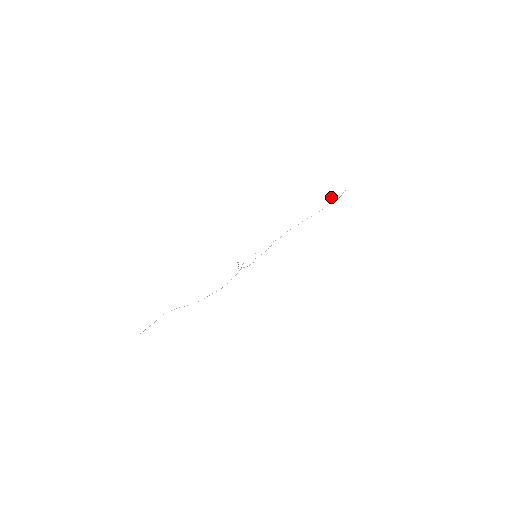
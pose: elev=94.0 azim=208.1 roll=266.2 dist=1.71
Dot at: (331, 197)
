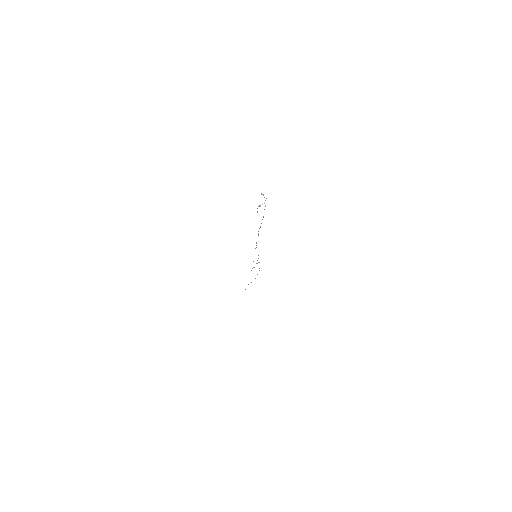
Dot at: (258, 206)
